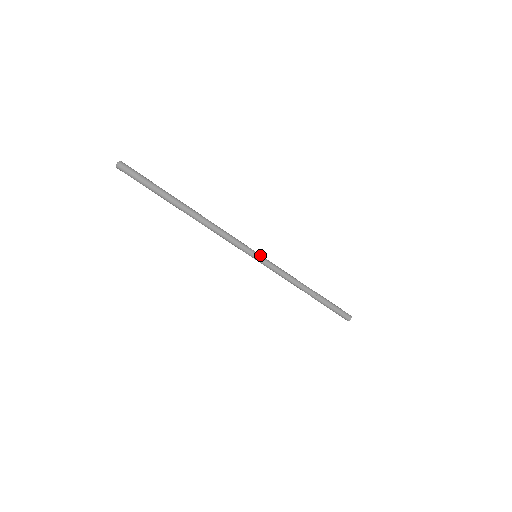
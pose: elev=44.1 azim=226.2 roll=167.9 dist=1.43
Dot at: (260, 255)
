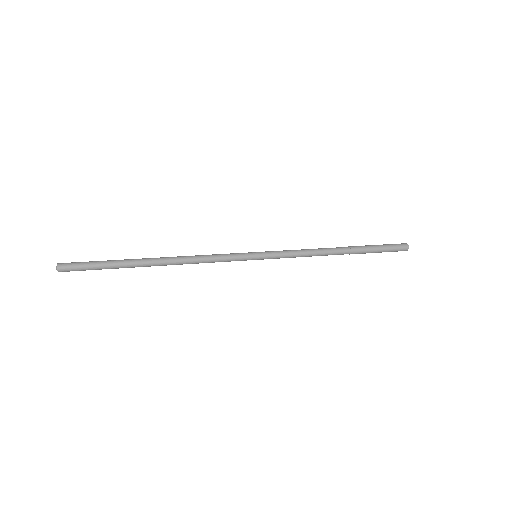
Dot at: (260, 256)
